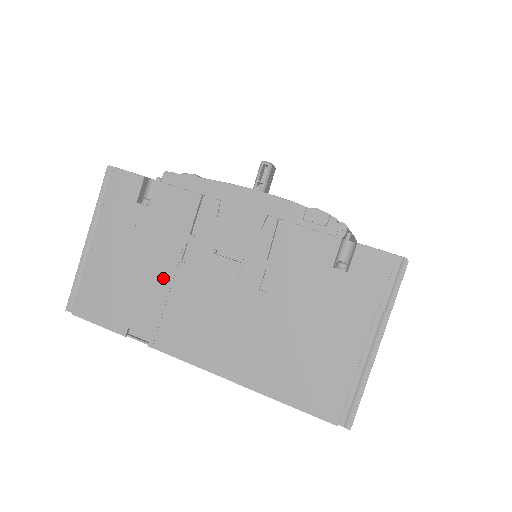
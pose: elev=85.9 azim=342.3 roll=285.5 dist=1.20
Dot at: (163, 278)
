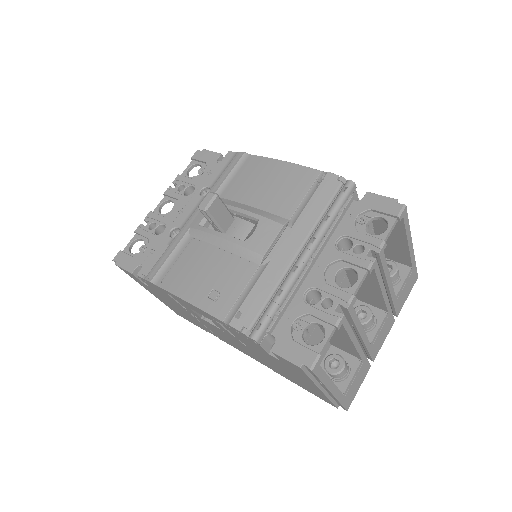
Dot at: (194, 319)
